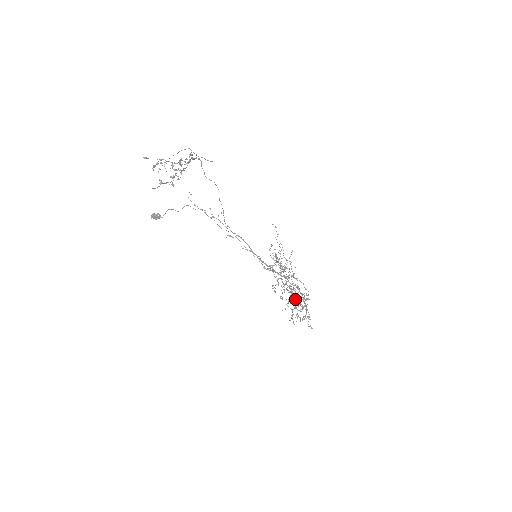
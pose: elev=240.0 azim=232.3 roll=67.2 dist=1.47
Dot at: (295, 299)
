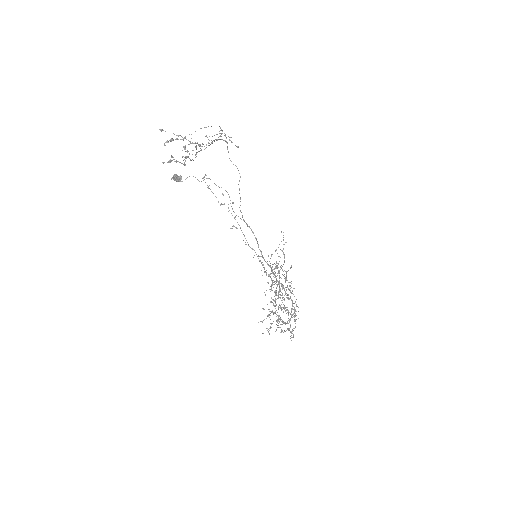
Dot at: (284, 309)
